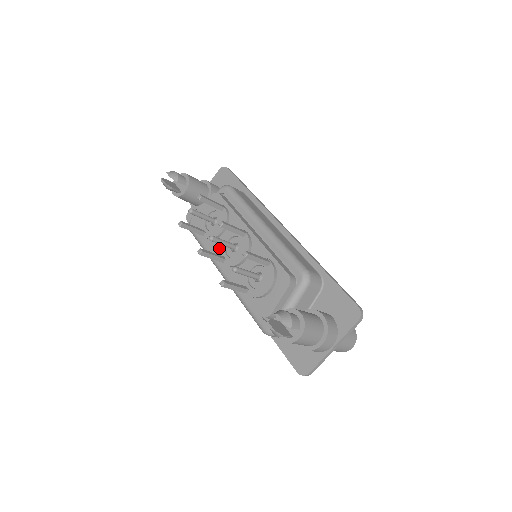
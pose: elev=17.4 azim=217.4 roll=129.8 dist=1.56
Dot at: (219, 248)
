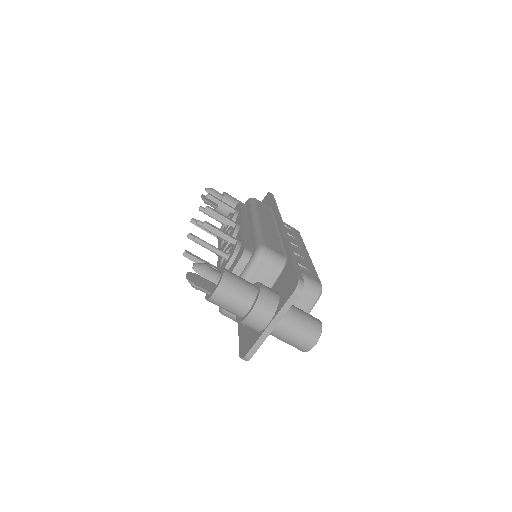
Dot at: occluded
